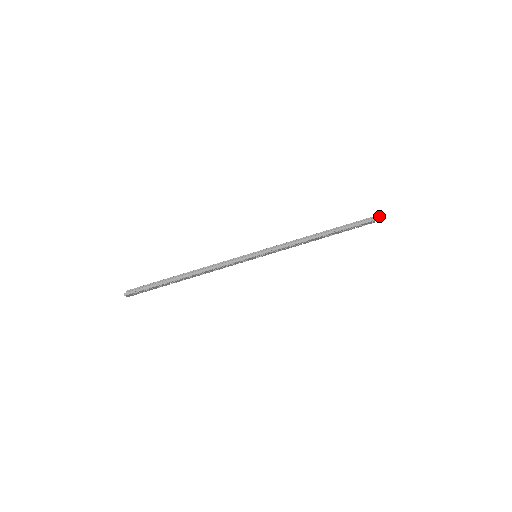
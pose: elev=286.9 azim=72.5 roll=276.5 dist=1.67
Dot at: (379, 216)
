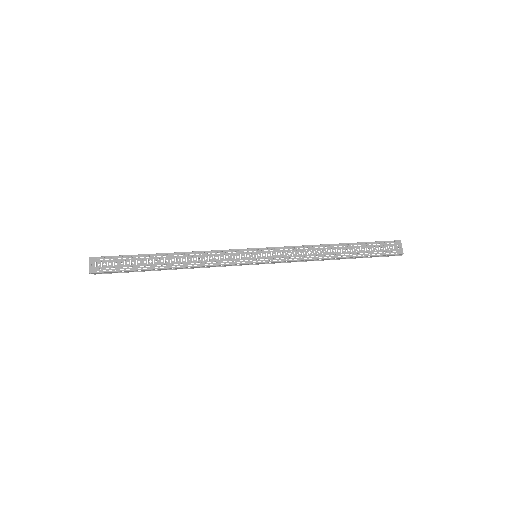
Dot at: (398, 241)
